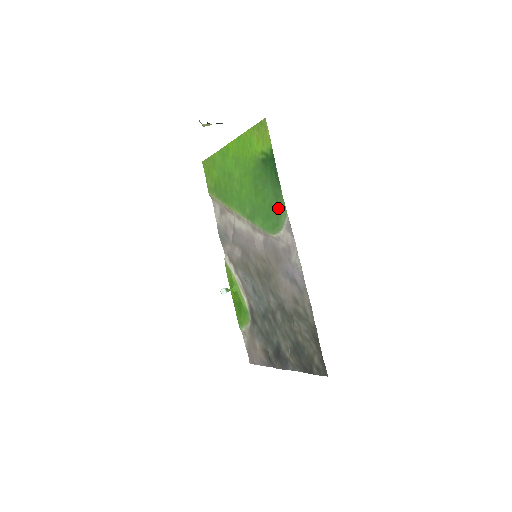
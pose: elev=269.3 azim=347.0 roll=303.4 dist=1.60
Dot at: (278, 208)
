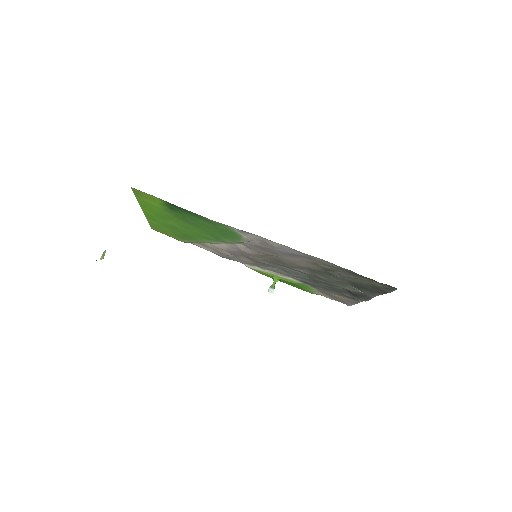
Dot at: (220, 227)
